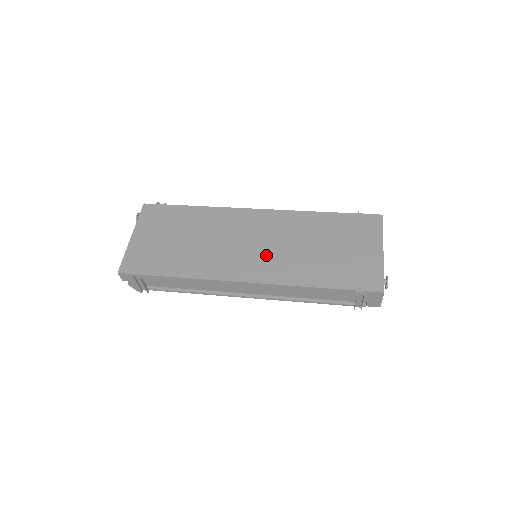
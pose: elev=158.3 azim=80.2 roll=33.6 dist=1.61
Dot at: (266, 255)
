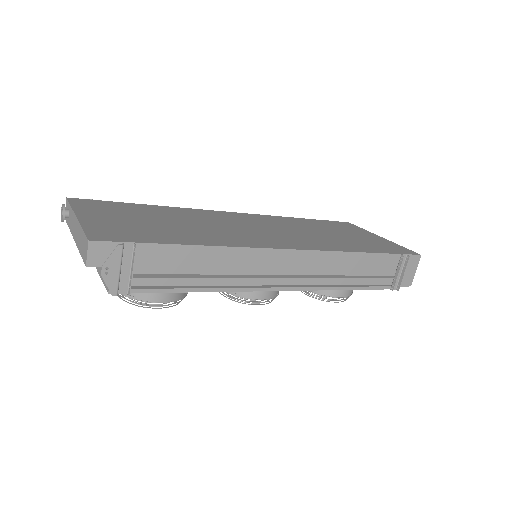
Dot at: (287, 235)
